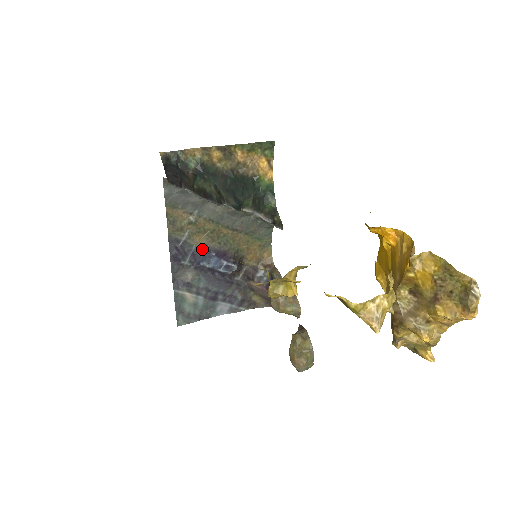
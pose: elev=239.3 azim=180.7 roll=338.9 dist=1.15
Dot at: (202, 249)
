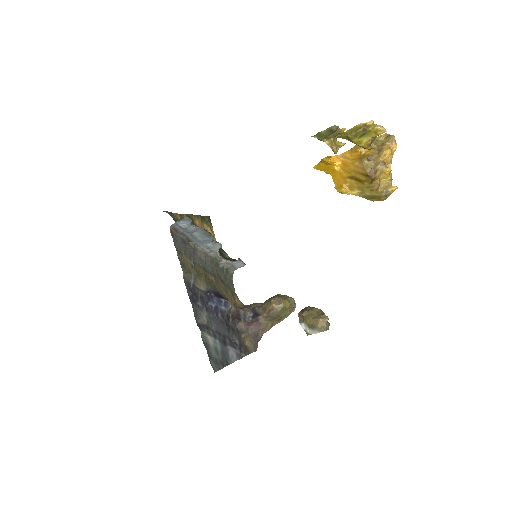
Dot at: (204, 292)
